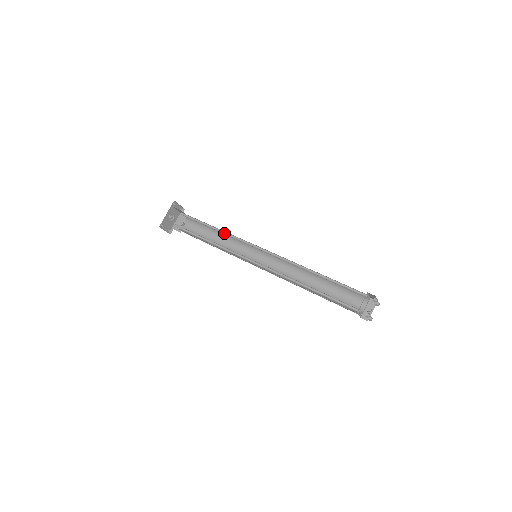
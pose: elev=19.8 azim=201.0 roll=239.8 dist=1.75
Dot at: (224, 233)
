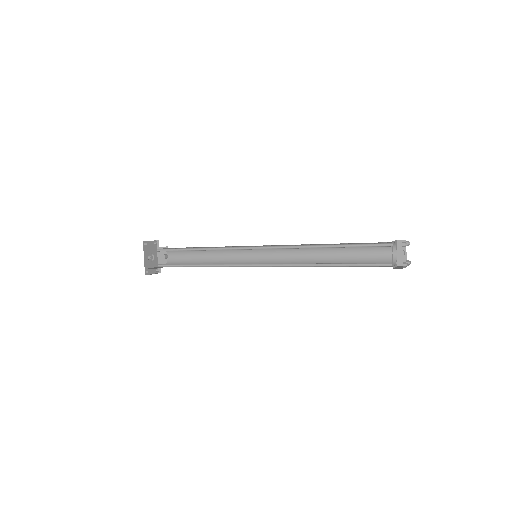
Dot at: (211, 249)
